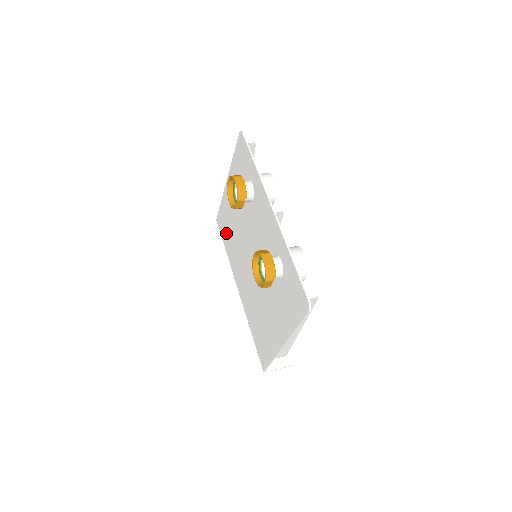
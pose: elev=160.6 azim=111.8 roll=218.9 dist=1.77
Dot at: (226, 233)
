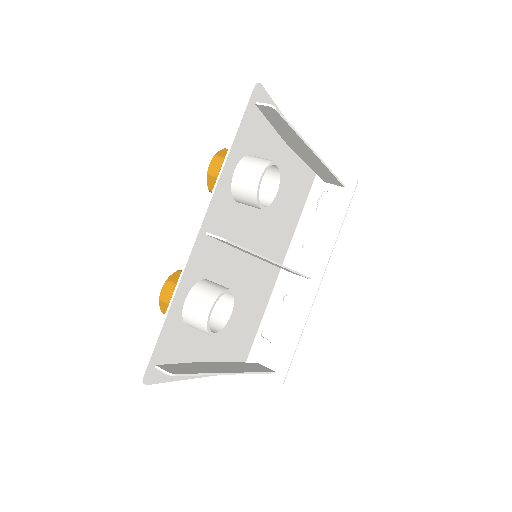
Dot at: (297, 195)
